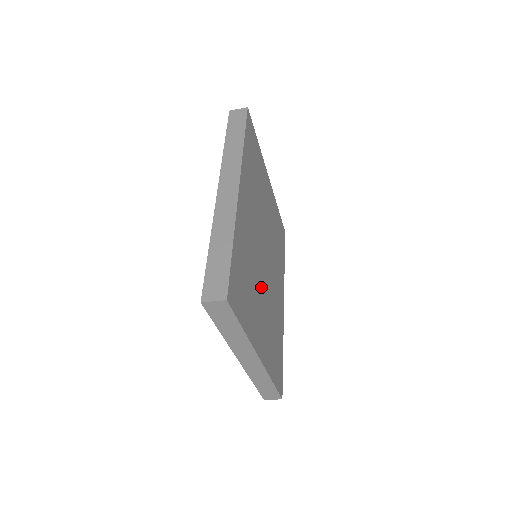
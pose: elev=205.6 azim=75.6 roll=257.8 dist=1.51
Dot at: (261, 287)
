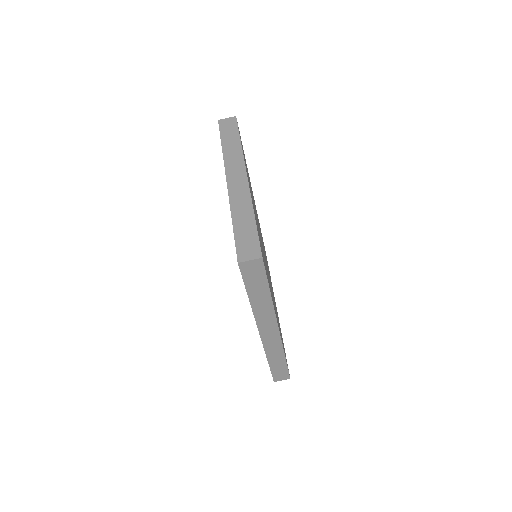
Dot at: occluded
